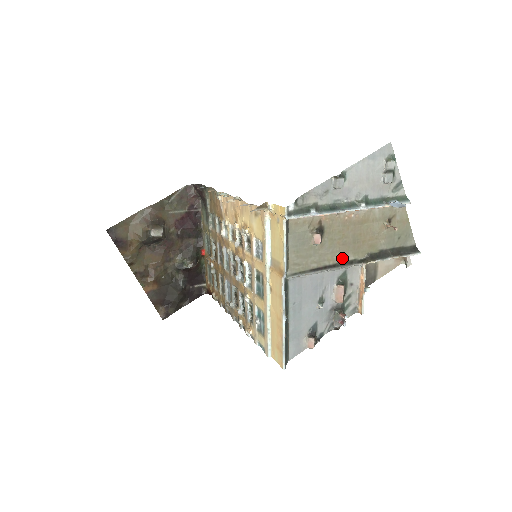
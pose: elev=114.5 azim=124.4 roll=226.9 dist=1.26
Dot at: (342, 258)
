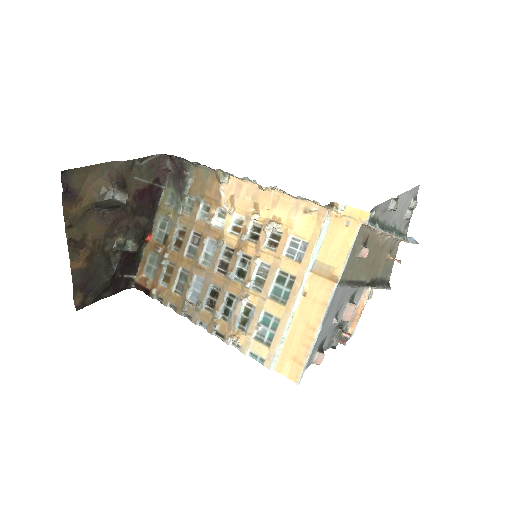
Dot at: (361, 277)
